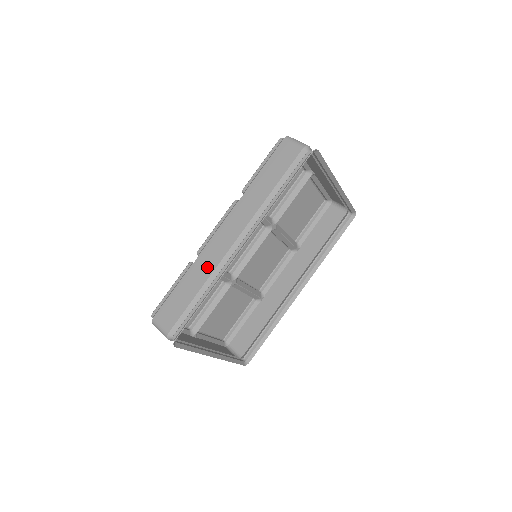
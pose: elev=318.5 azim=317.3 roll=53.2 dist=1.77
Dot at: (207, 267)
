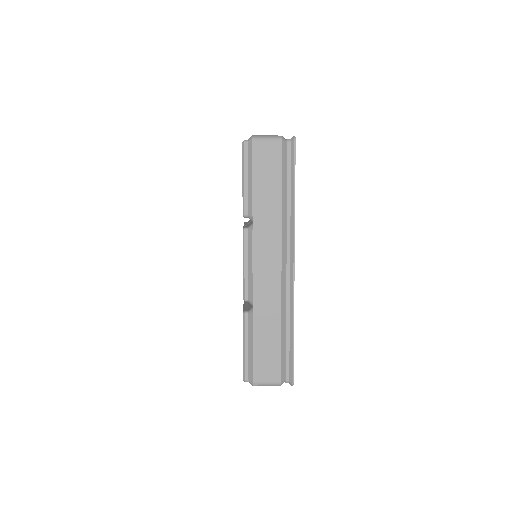
Dot at: (272, 306)
